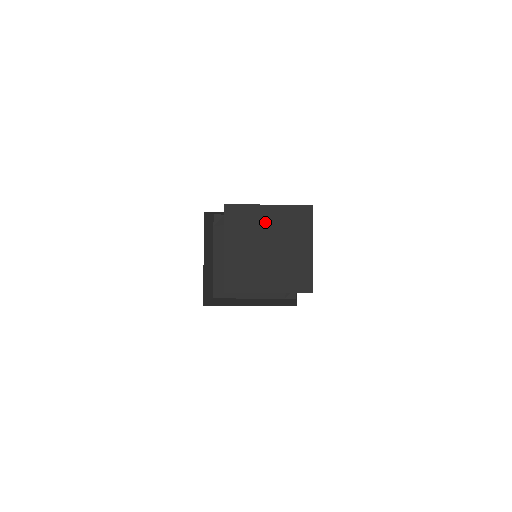
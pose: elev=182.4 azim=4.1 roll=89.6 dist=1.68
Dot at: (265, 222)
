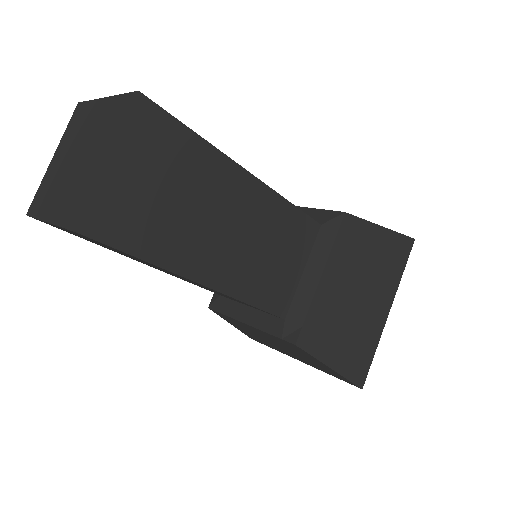
Dot at: (92, 122)
